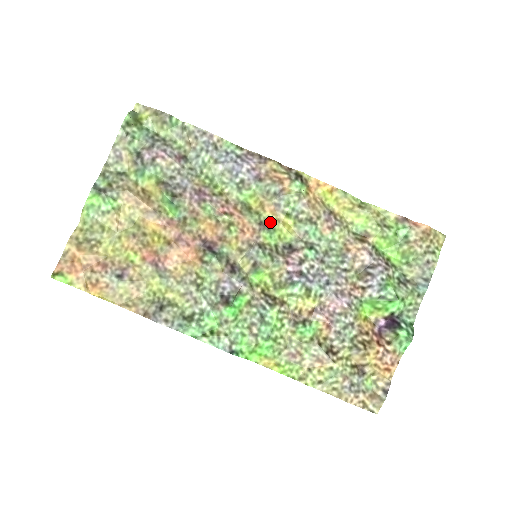
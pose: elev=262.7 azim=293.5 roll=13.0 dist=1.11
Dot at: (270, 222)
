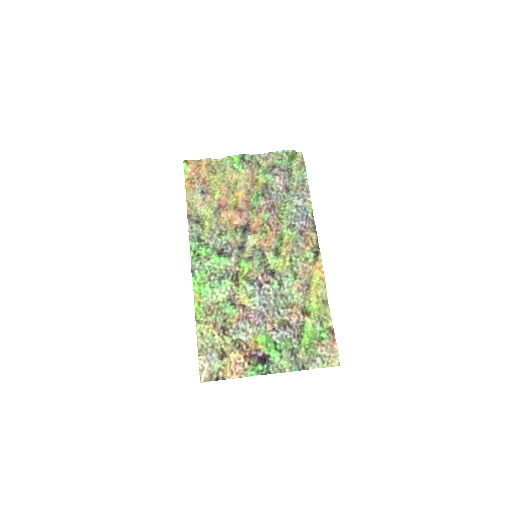
Dot at: (281, 253)
